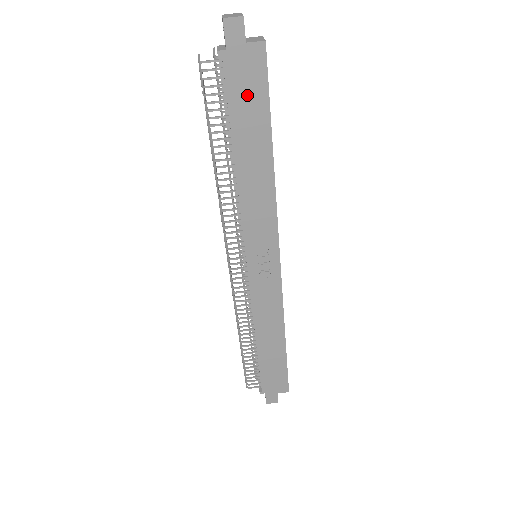
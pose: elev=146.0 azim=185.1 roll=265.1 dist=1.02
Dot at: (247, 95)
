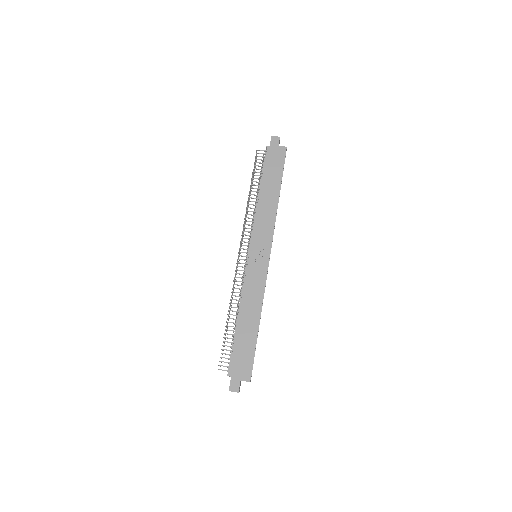
Dot at: (274, 165)
